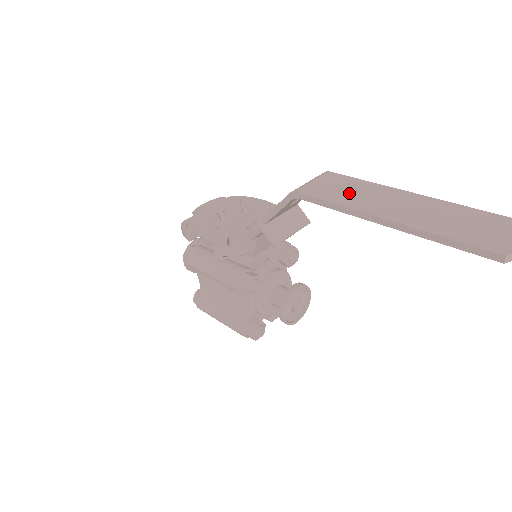
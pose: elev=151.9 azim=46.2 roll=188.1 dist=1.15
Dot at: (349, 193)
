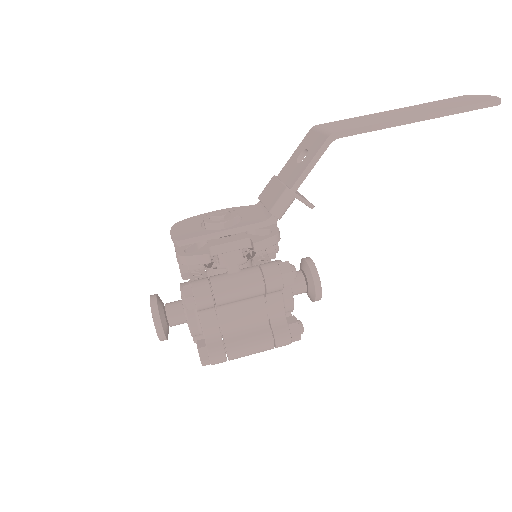
Dot at: (365, 121)
